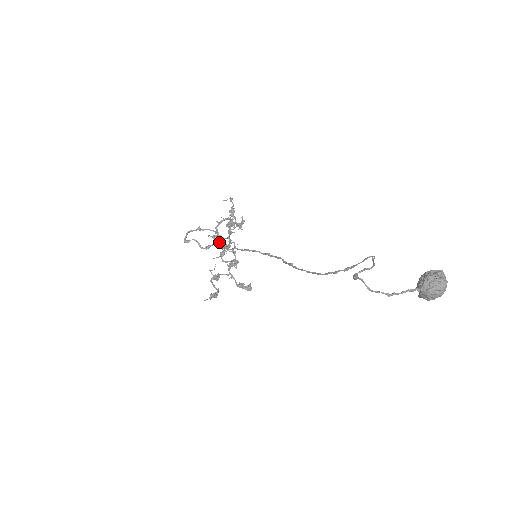
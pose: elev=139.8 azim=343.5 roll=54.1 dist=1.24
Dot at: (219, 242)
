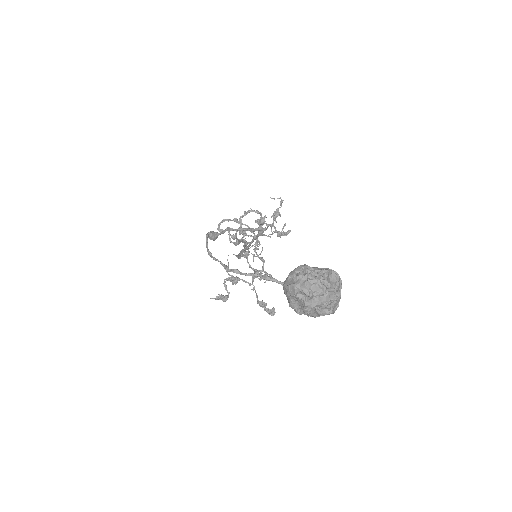
Dot at: occluded
